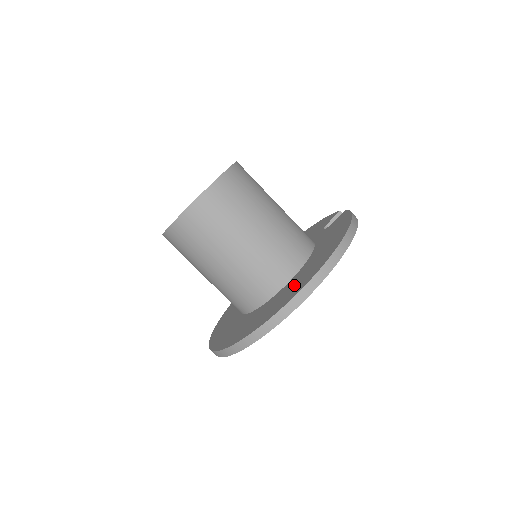
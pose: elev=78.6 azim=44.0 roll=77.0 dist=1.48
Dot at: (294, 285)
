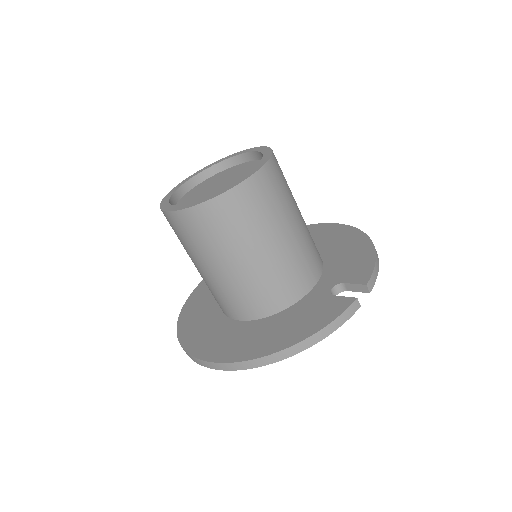
Dot at: (219, 338)
